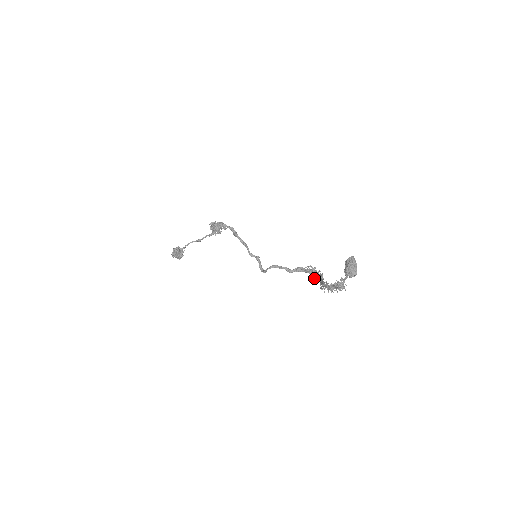
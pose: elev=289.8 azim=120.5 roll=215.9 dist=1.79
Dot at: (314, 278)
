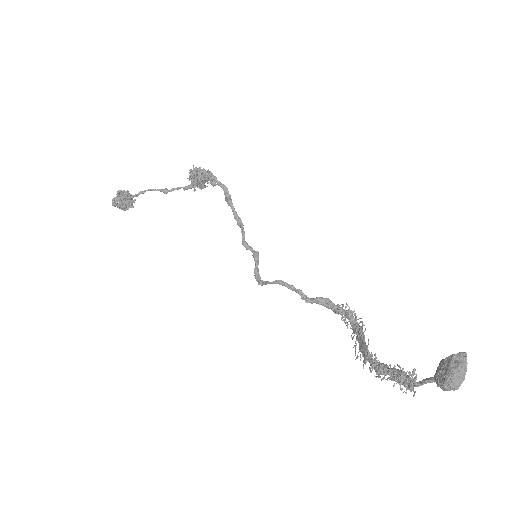
Dot at: (347, 328)
